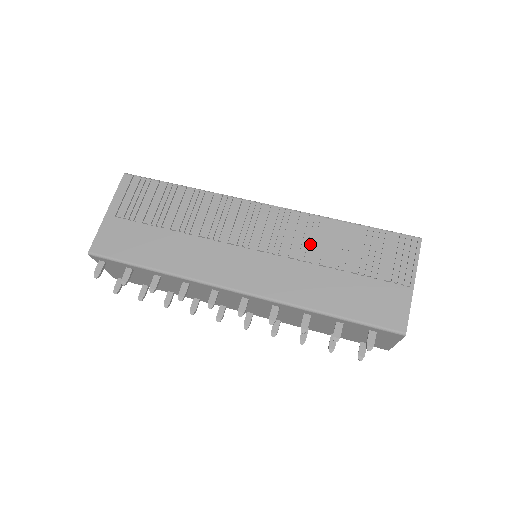
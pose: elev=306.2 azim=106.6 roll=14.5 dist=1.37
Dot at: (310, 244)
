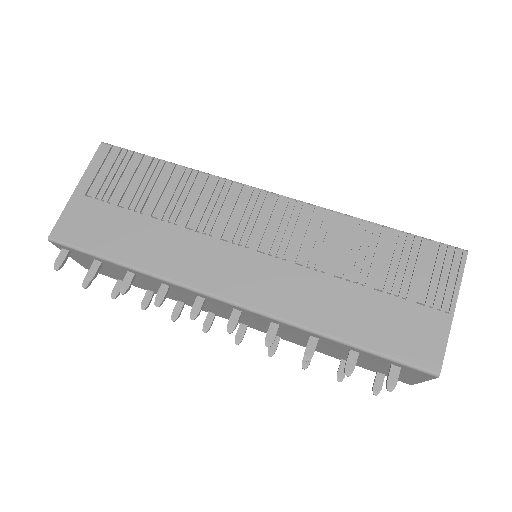
Dot at: (324, 248)
